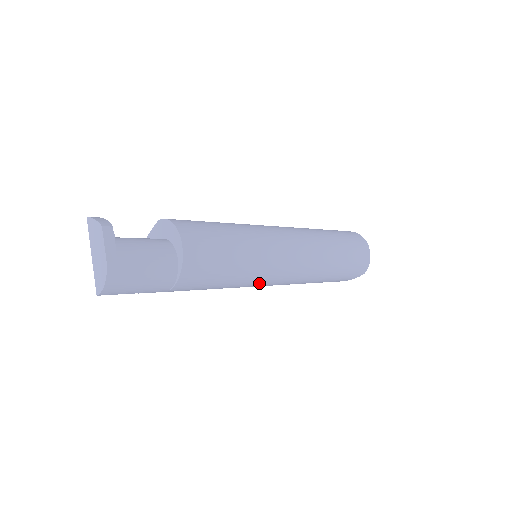
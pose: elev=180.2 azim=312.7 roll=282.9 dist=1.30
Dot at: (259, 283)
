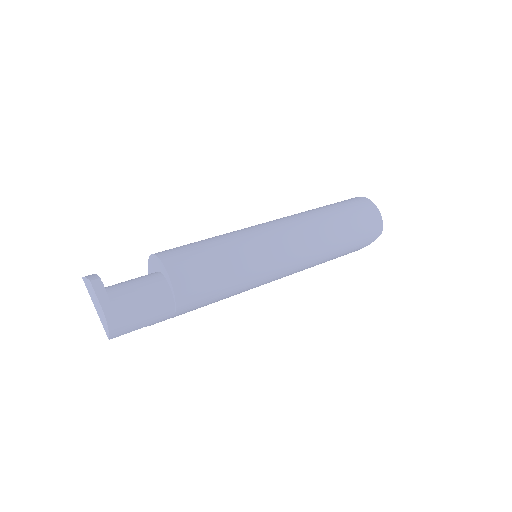
Dot at: (264, 279)
